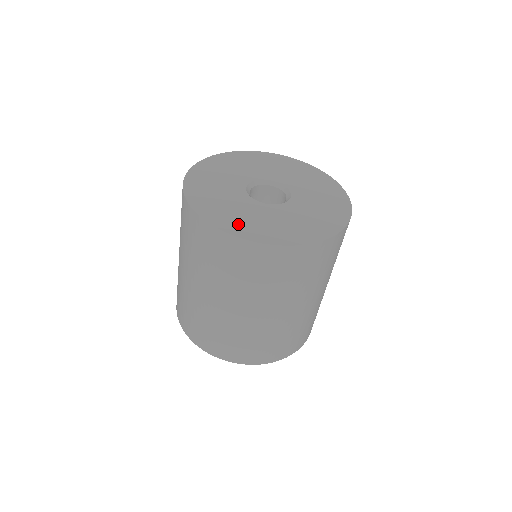
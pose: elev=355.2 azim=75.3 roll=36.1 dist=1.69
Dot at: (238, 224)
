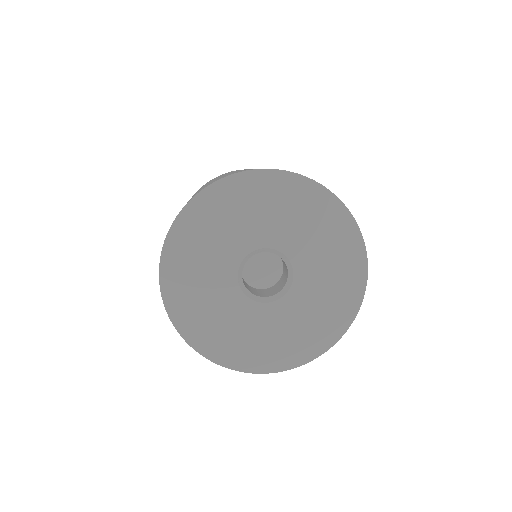
Dot at: (216, 341)
